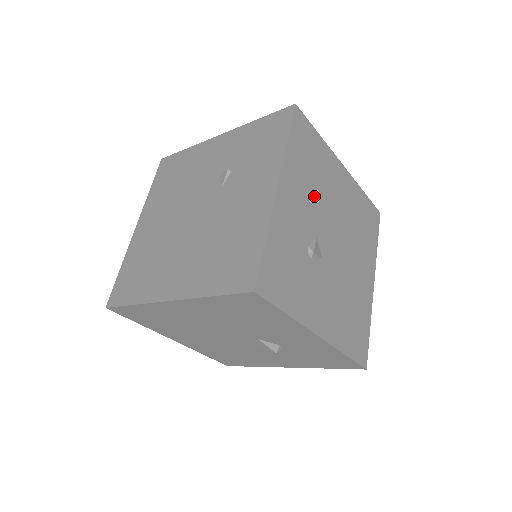
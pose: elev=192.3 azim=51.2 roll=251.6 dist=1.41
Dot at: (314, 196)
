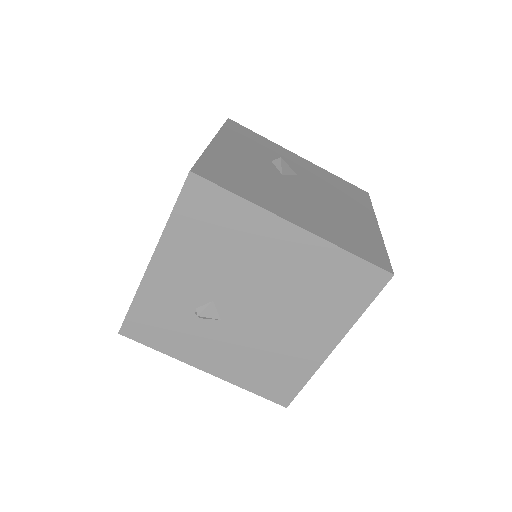
Dot at: (215, 265)
